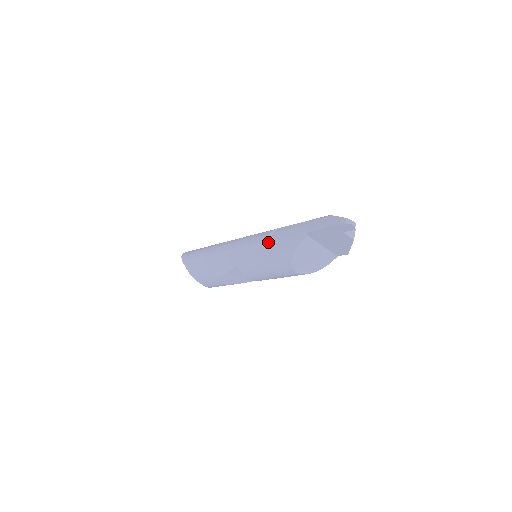
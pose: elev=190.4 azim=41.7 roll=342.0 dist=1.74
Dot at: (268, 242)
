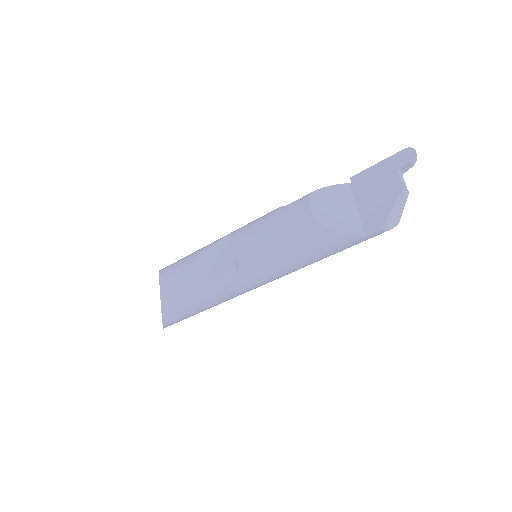
Dot at: occluded
